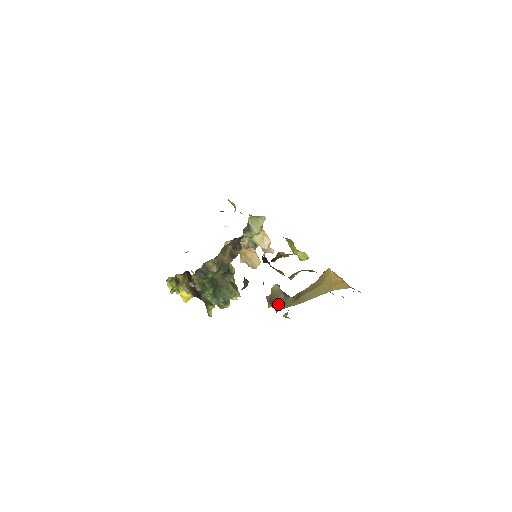
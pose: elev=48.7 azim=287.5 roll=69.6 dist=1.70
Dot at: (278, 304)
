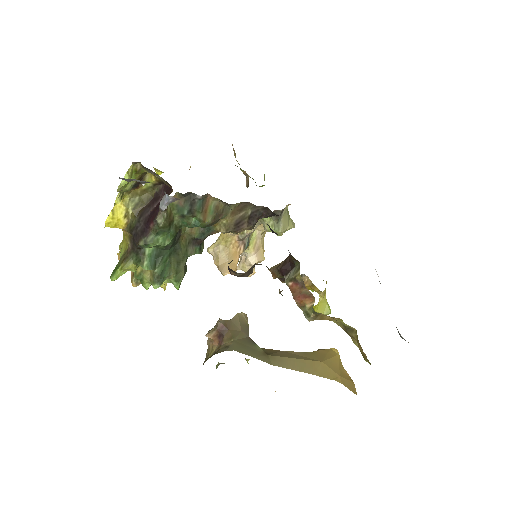
Dot at: (235, 341)
